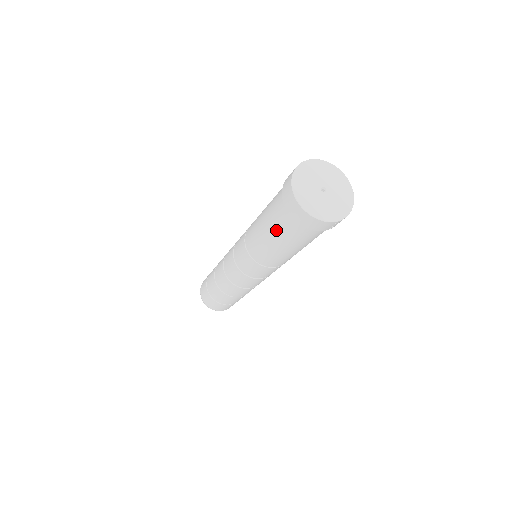
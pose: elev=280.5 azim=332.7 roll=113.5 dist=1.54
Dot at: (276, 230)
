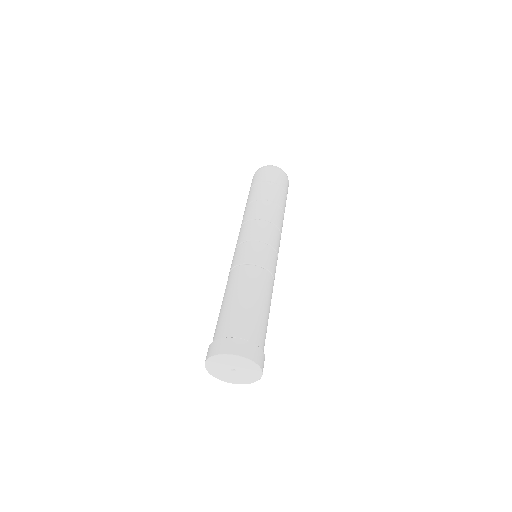
Dot at: occluded
